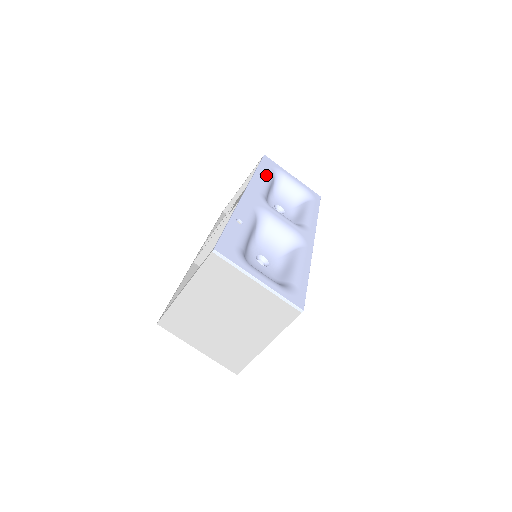
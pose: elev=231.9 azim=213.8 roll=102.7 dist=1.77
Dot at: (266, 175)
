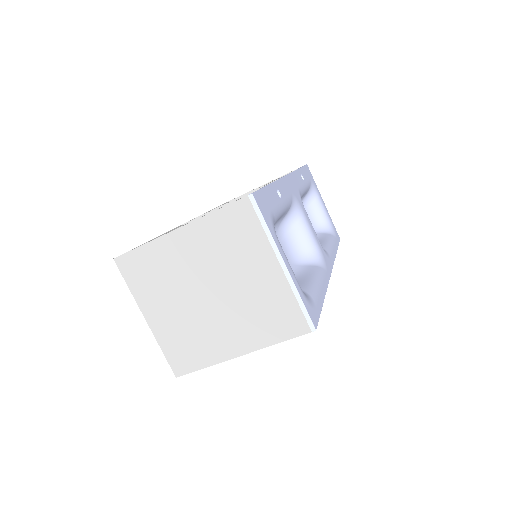
Dot at: (306, 180)
